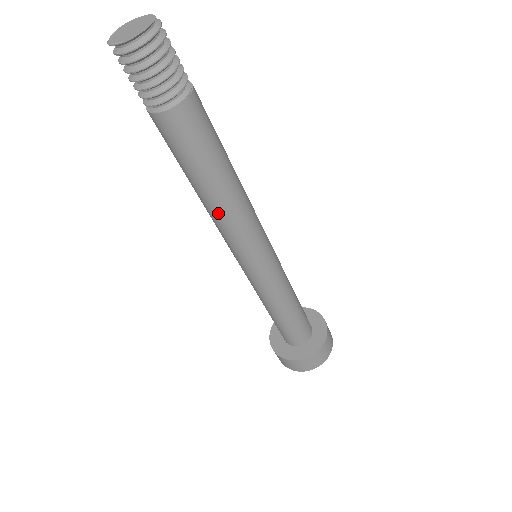
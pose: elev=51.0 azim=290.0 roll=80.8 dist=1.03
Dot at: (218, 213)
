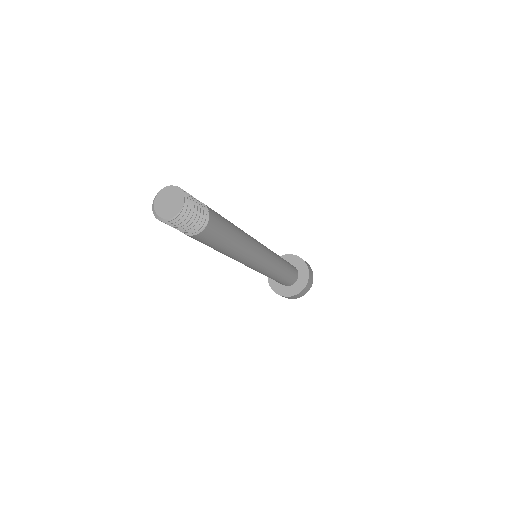
Dot at: (244, 248)
